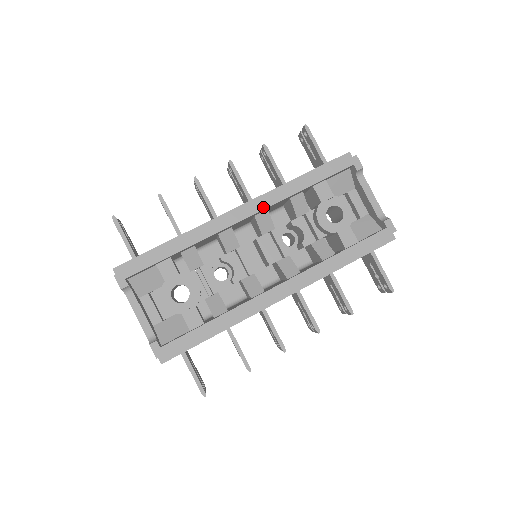
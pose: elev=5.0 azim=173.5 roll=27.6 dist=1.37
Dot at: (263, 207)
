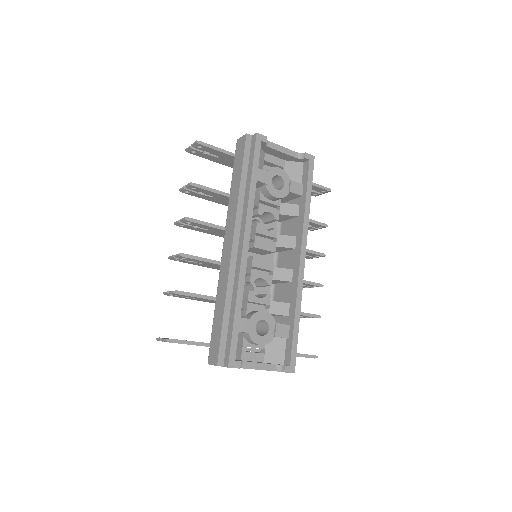
Dot at: (249, 225)
